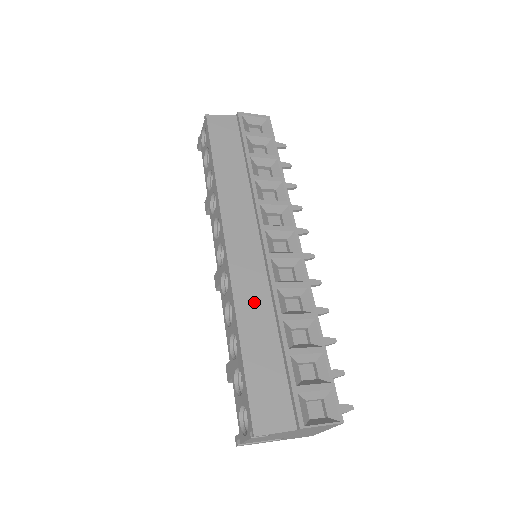
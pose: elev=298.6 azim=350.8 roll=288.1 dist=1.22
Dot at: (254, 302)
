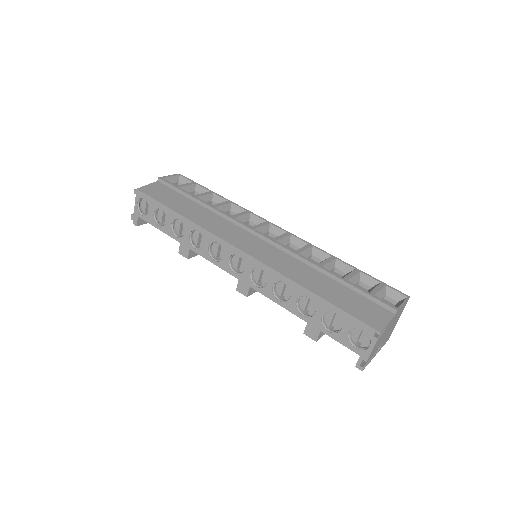
Dot at: (295, 269)
